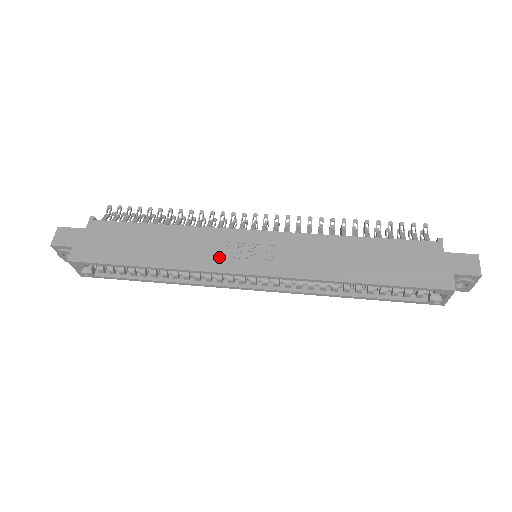
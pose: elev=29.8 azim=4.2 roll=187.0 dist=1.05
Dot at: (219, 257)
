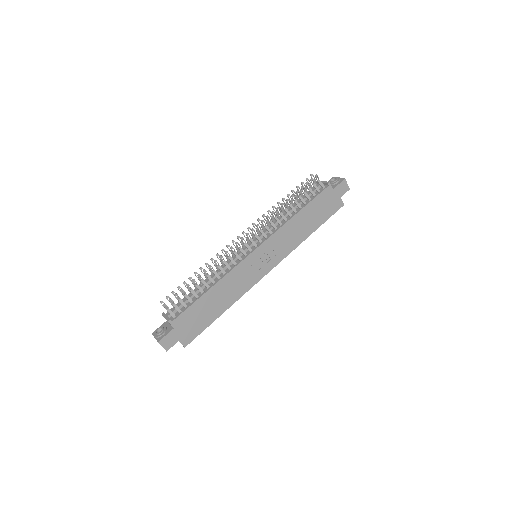
Dot at: (250, 278)
